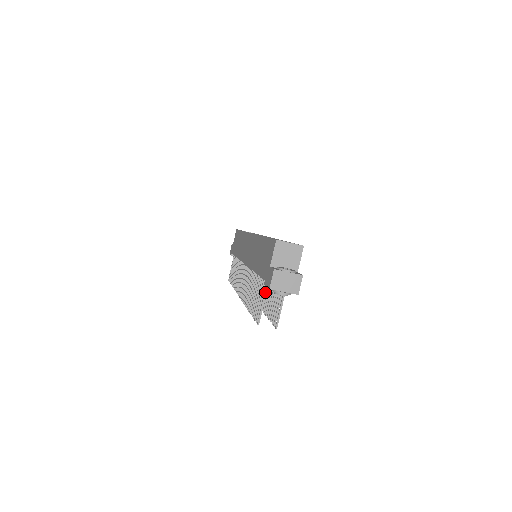
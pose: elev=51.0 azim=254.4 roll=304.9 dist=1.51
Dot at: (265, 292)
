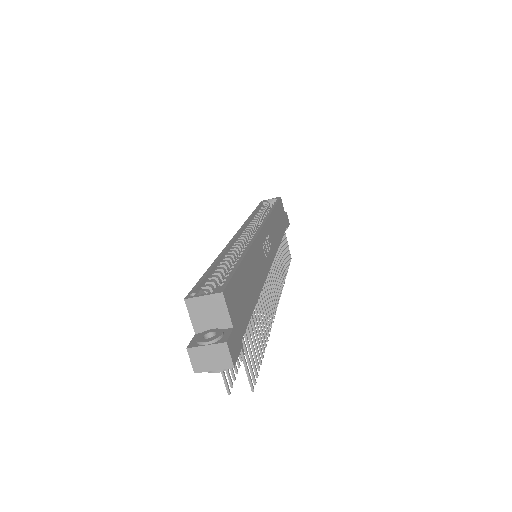
Dot at: occluded
